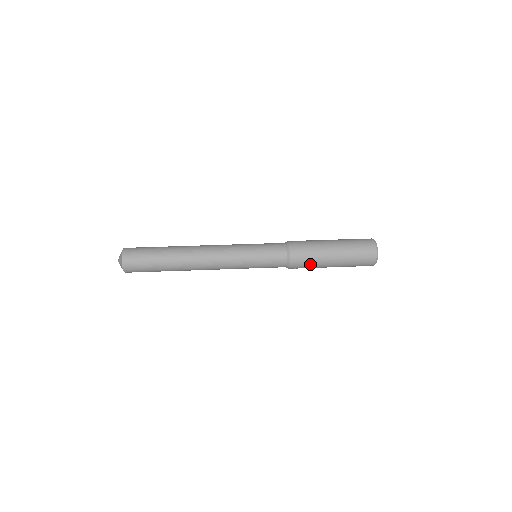
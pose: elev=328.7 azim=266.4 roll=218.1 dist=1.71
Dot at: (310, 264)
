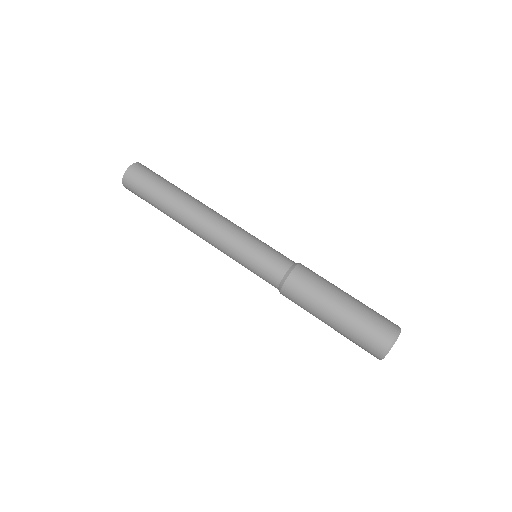
Dot at: (303, 308)
